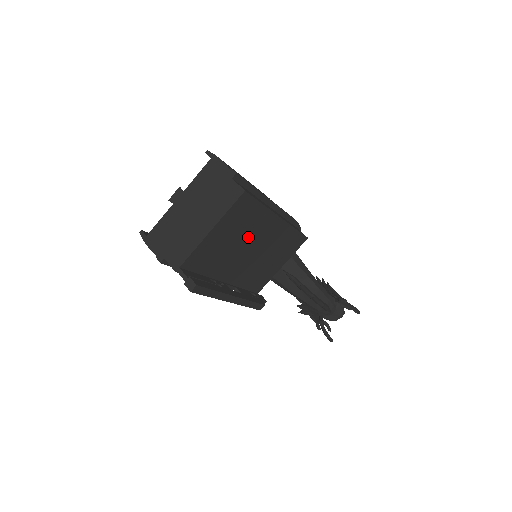
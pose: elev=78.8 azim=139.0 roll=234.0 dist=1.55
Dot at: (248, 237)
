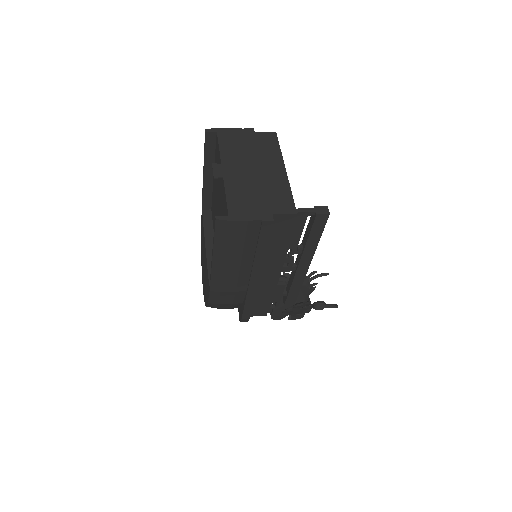
Dot at: occluded
